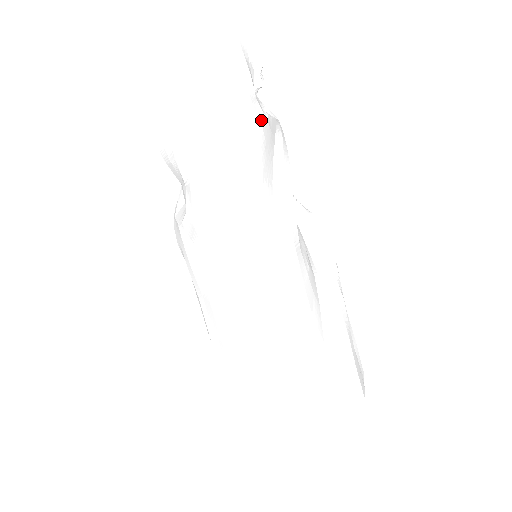
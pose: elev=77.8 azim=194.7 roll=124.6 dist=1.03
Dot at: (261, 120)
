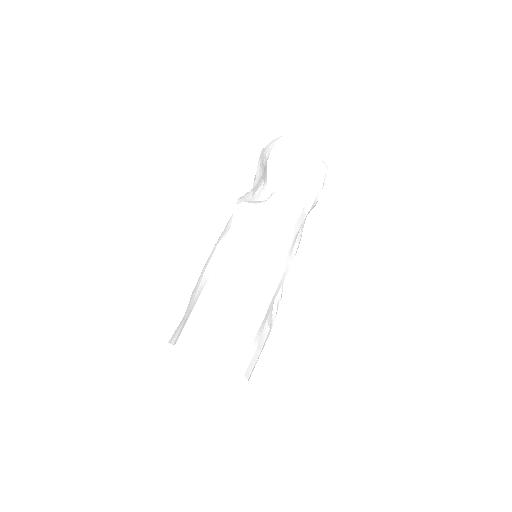
Dot at: (317, 200)
